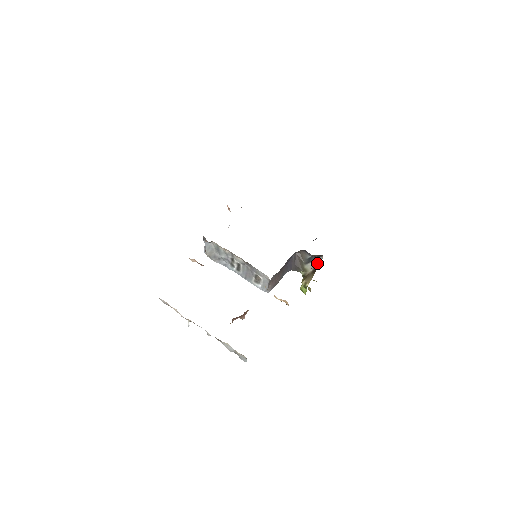
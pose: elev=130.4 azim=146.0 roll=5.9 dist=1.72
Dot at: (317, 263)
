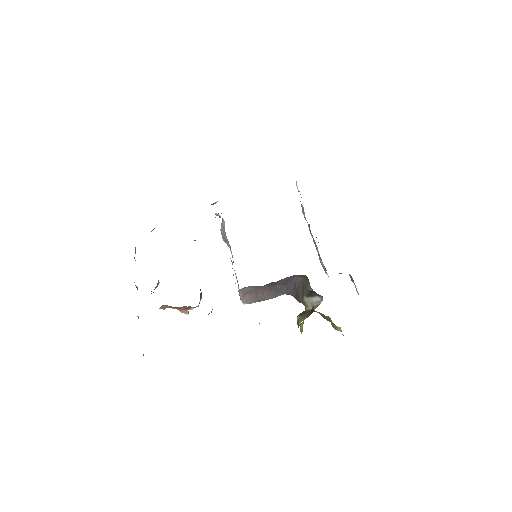
Dot at: (317, 302)
